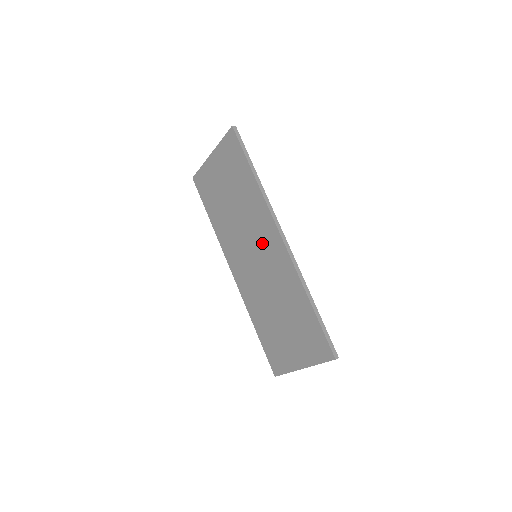
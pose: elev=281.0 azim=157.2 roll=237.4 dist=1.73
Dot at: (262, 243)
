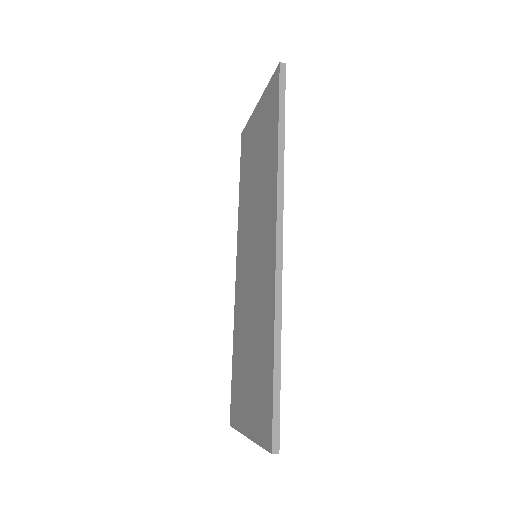
Dot at: (261, 240)
